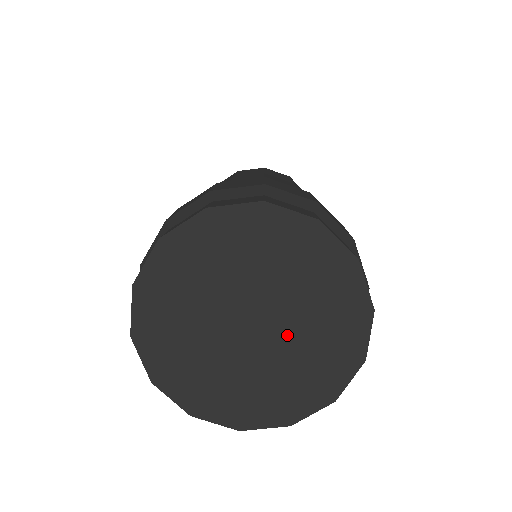
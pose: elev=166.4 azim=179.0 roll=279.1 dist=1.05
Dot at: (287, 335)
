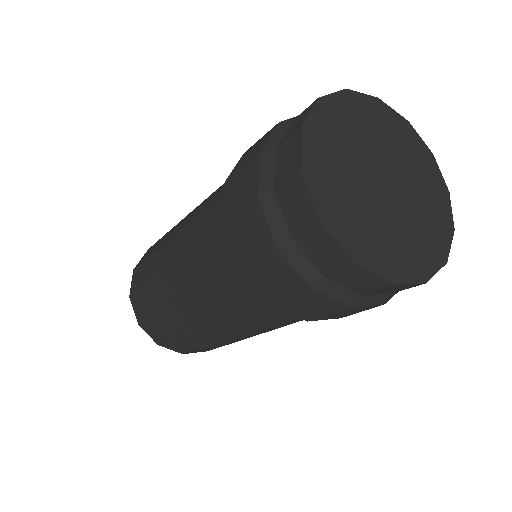
Dot at: (408, 198)
